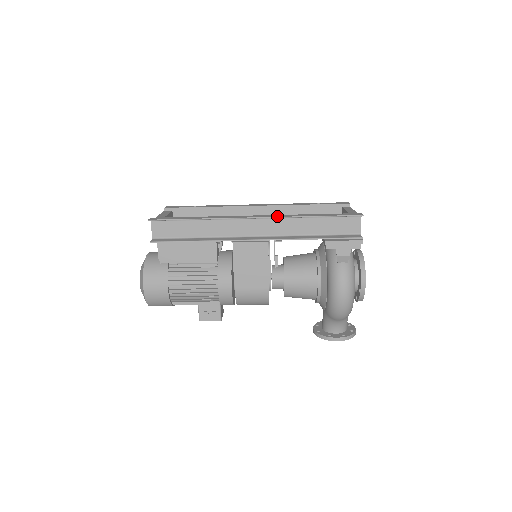
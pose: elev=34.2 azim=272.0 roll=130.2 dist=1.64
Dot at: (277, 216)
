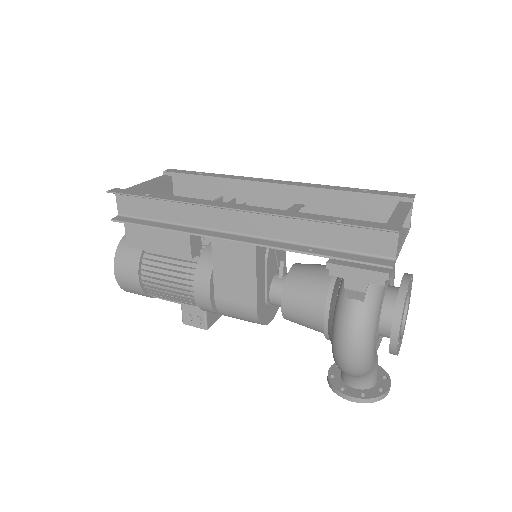
Dot at: (262, 211)
